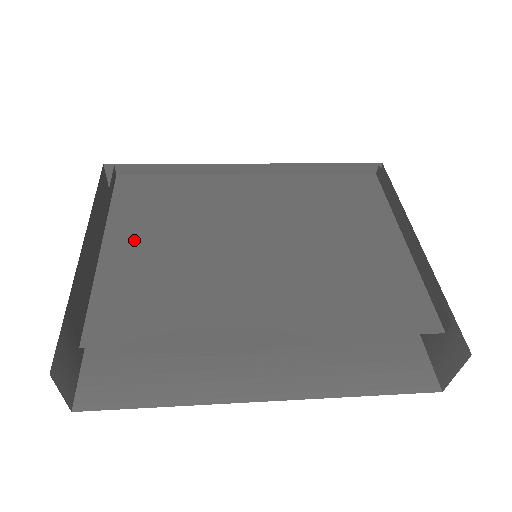
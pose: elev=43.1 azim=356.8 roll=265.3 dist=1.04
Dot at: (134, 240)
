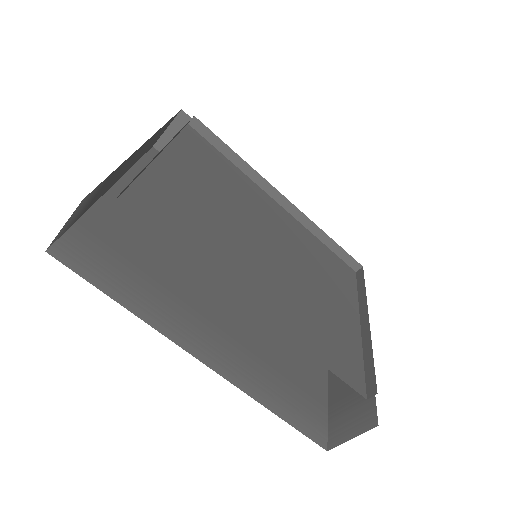
Dot at: (184, 172)
